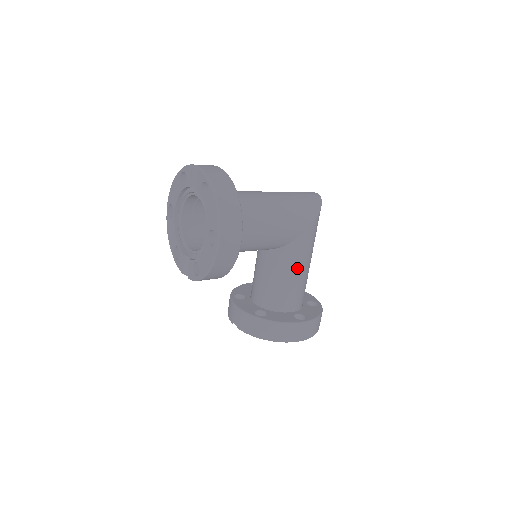
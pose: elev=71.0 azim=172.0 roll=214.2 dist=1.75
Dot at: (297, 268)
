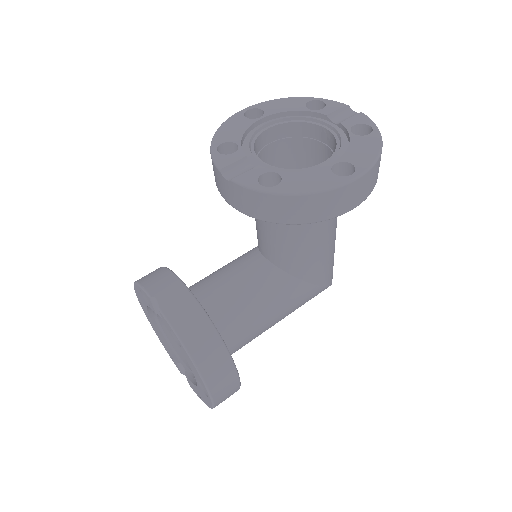
Dot at: (277, 312)
